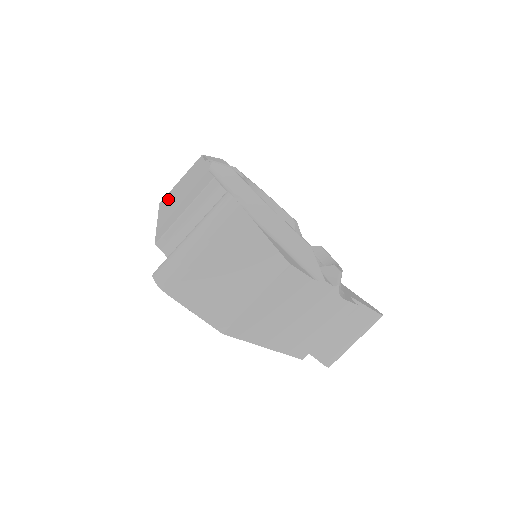
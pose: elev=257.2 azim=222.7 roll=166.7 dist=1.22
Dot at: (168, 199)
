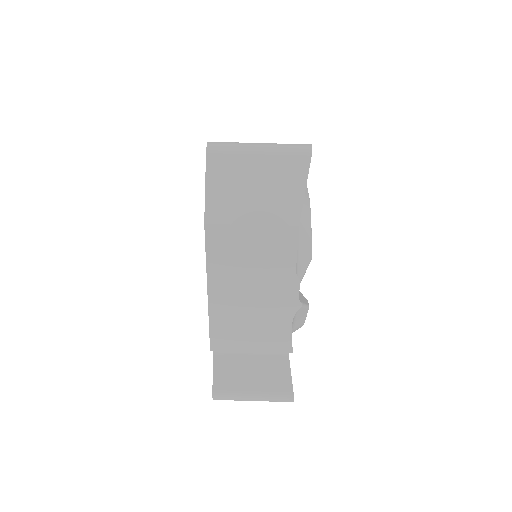
Dot at: occluded
